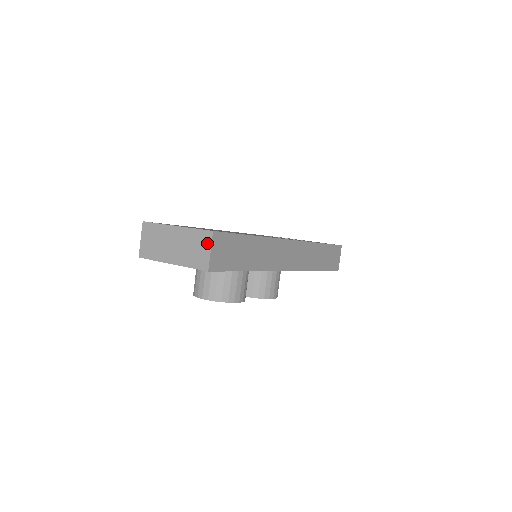
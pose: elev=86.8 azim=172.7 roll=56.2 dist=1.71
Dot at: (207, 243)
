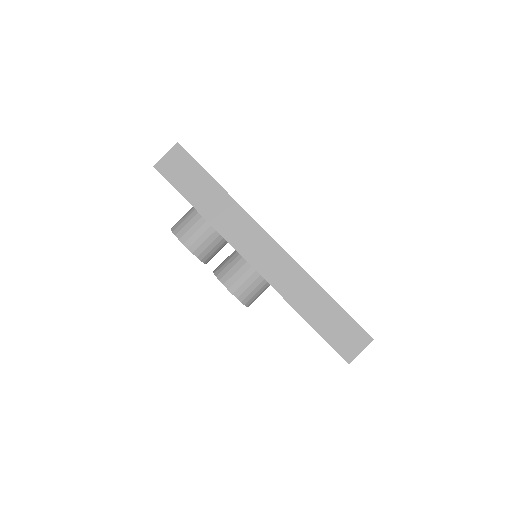
Dot at: (171, 151)
